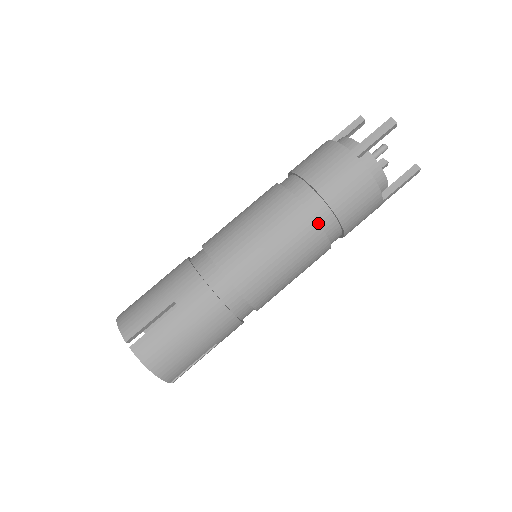
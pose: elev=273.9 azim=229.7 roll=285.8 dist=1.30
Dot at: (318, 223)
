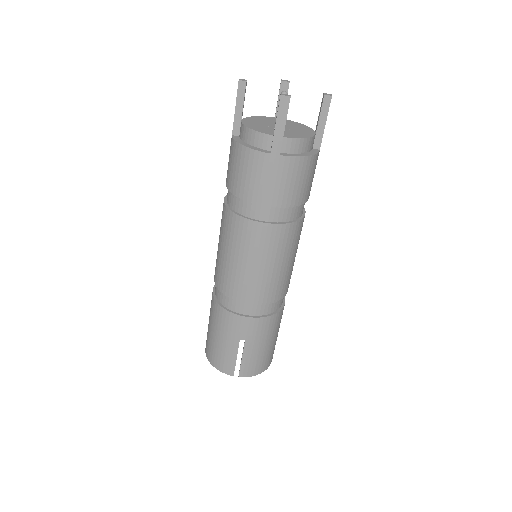
Dot at: (290, 223)
